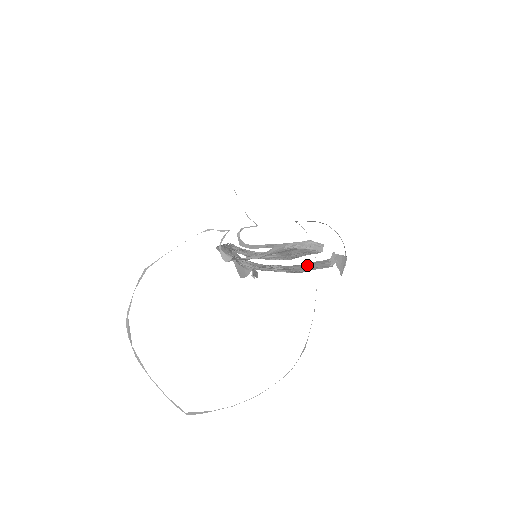
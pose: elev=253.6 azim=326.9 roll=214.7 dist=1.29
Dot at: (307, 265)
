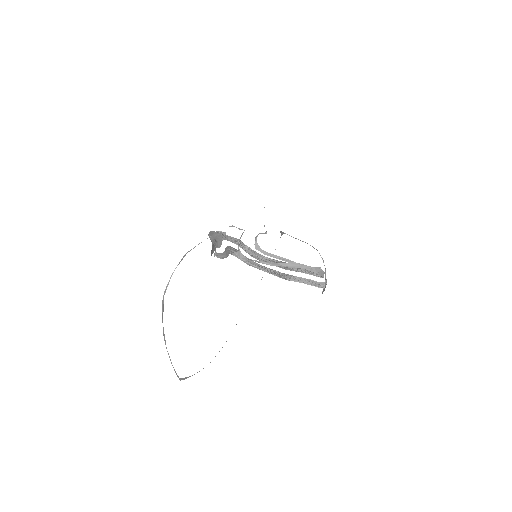
Dot at: (300, 279)
